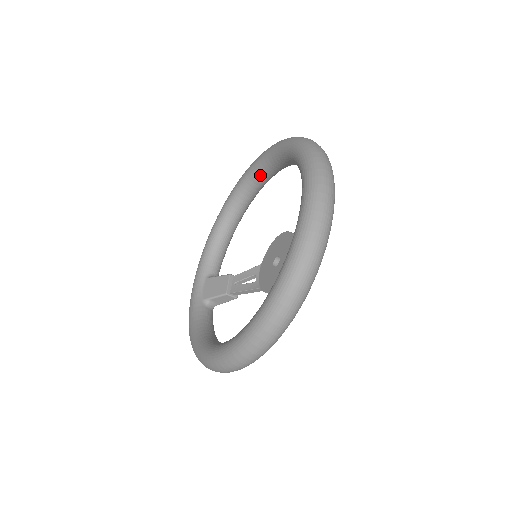
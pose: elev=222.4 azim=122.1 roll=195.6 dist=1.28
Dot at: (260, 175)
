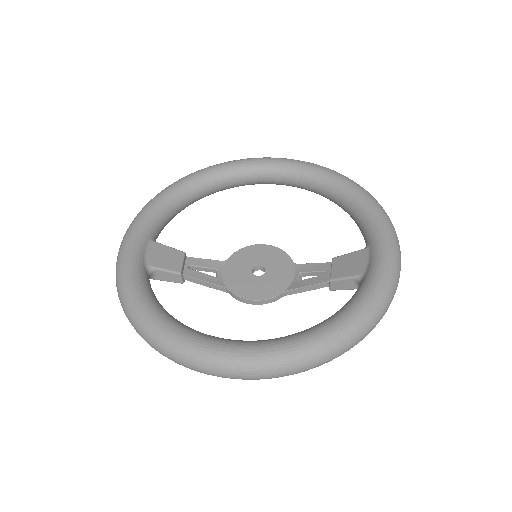
Dot at: (266, 175)
